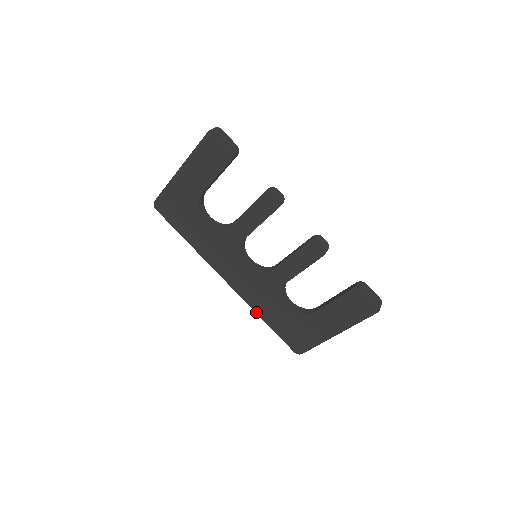
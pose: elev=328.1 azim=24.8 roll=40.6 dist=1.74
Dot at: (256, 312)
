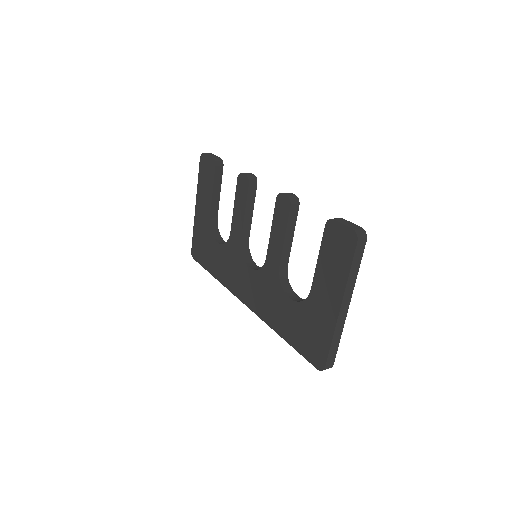
Dot at: (273, 329)
